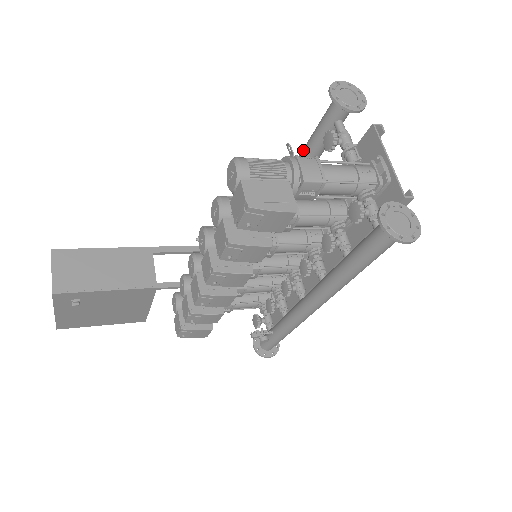
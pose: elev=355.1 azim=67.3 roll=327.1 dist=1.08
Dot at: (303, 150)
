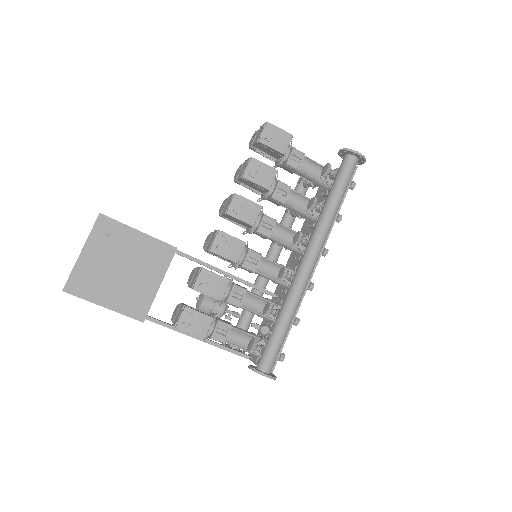
Dot at: (284, 213)
